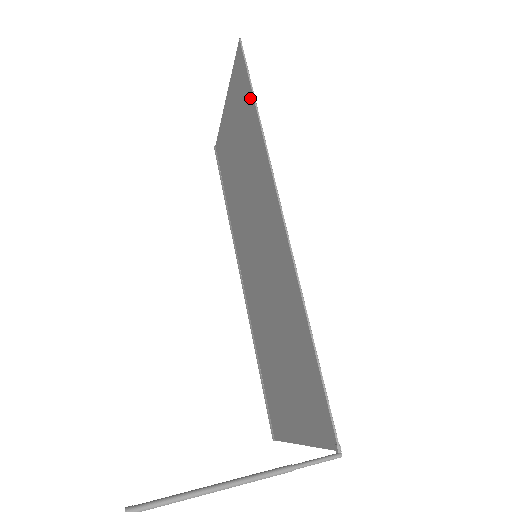
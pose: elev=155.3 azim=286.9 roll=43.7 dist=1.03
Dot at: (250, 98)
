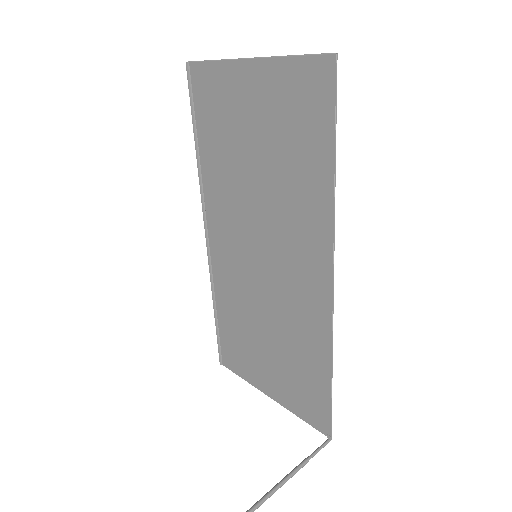
Dot at: (326, 141)
